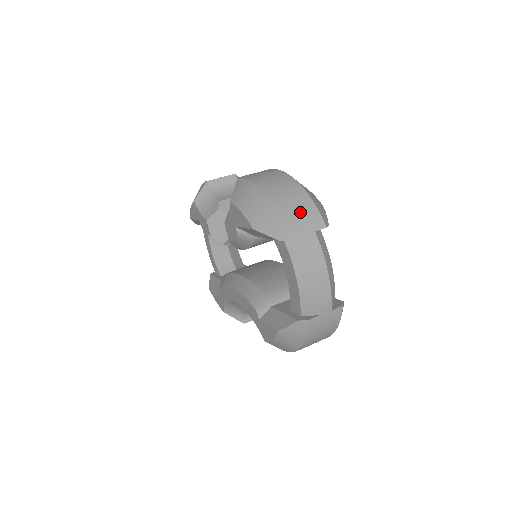
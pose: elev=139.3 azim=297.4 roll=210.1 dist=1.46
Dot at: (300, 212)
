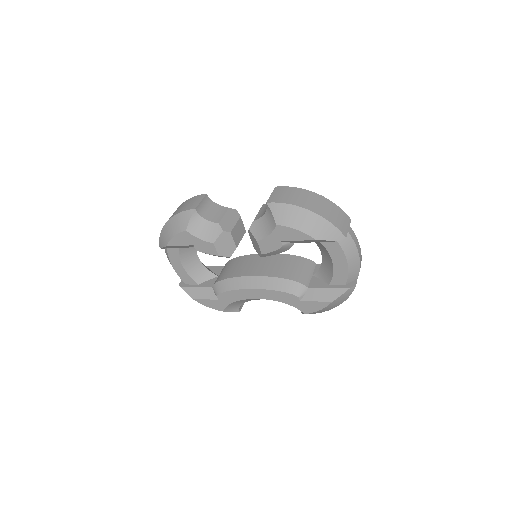
Dot at: (338, 216)
